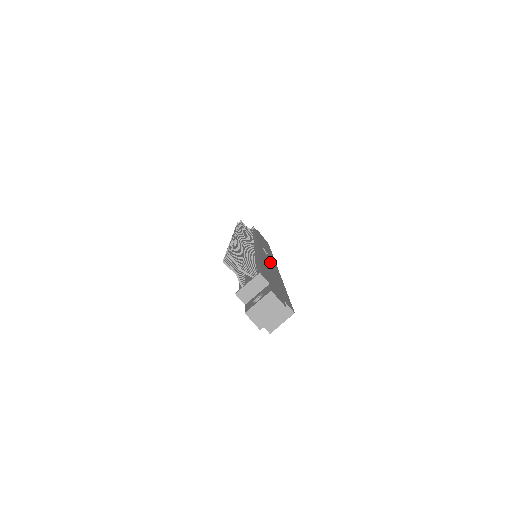
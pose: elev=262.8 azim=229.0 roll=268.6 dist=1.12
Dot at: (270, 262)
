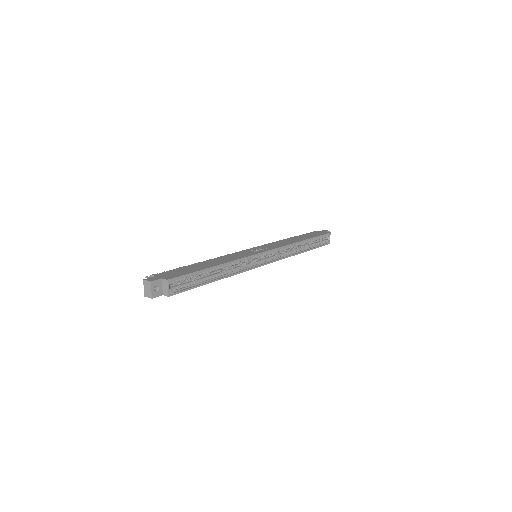
Dot at: (237, 256)
